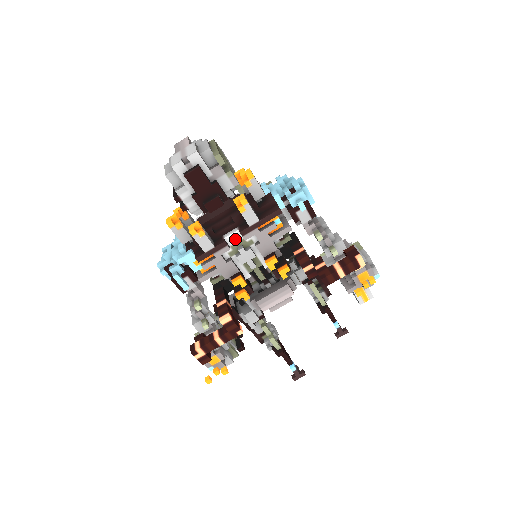
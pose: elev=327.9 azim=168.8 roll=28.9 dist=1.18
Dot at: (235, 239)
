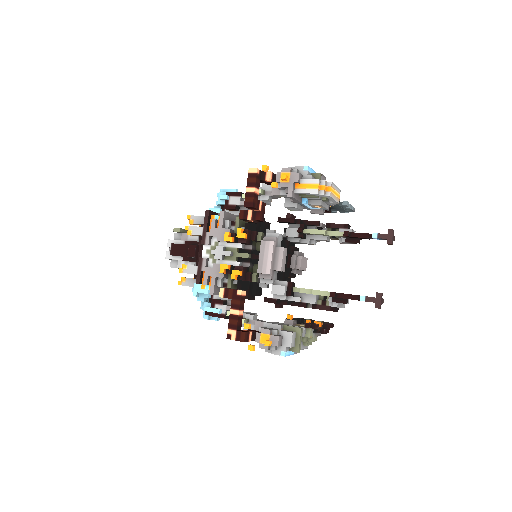
Dot at: (207, 252)
